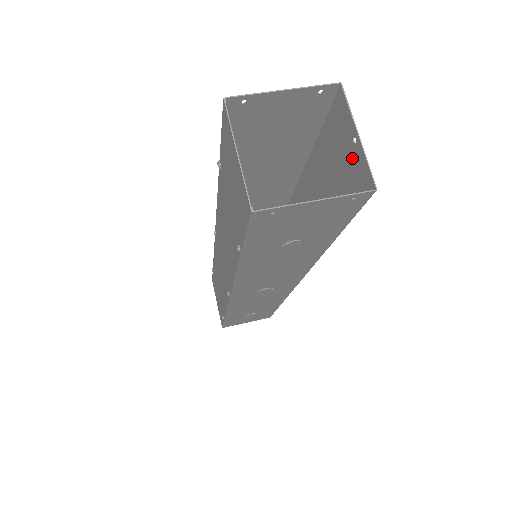
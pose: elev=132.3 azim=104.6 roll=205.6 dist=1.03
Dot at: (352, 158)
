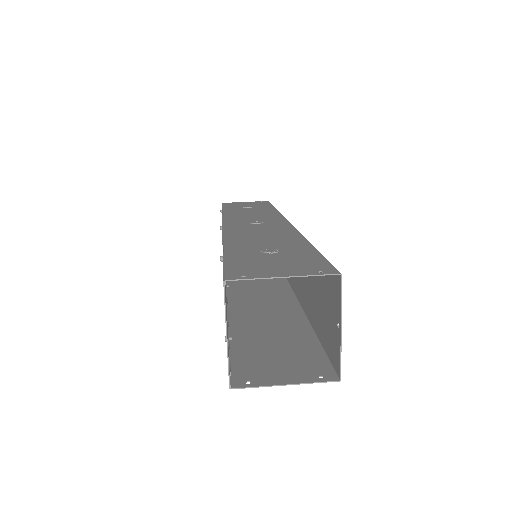
Dot at: (334, 329)
